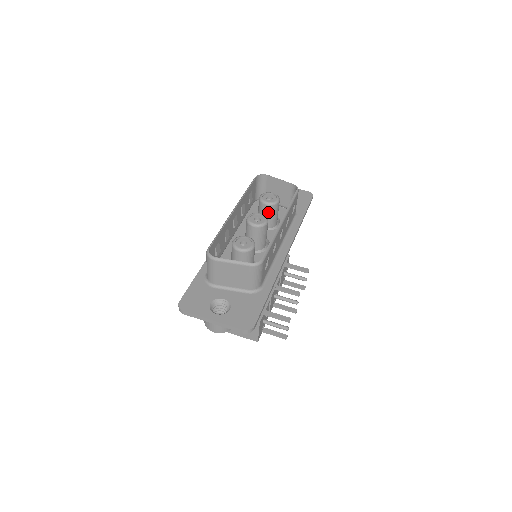
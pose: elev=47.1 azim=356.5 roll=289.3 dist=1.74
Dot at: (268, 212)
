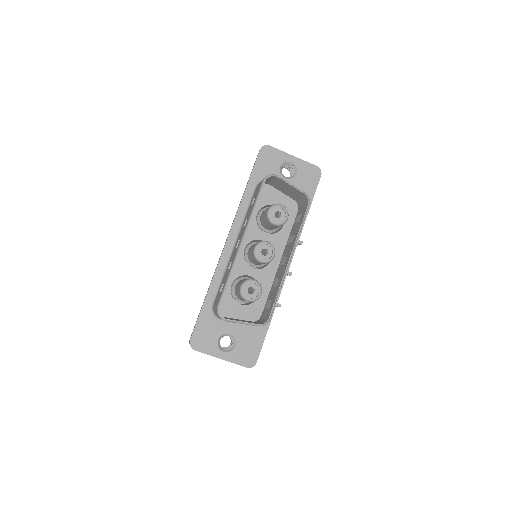
Dot at: (274, 227)
